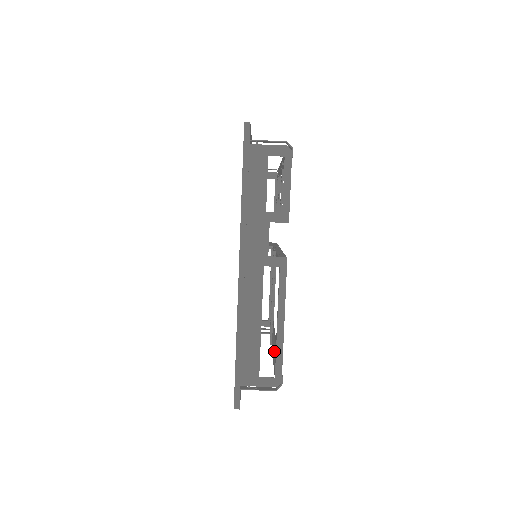
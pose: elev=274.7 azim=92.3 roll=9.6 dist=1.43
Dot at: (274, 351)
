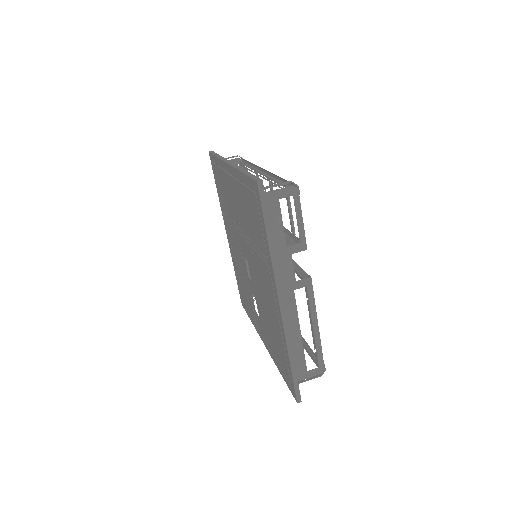
Dot at: occluded
